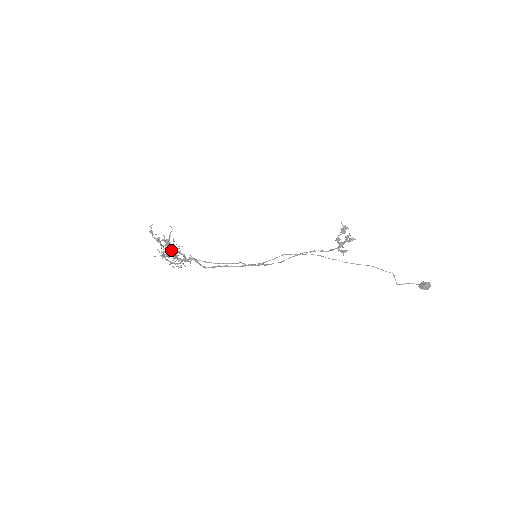
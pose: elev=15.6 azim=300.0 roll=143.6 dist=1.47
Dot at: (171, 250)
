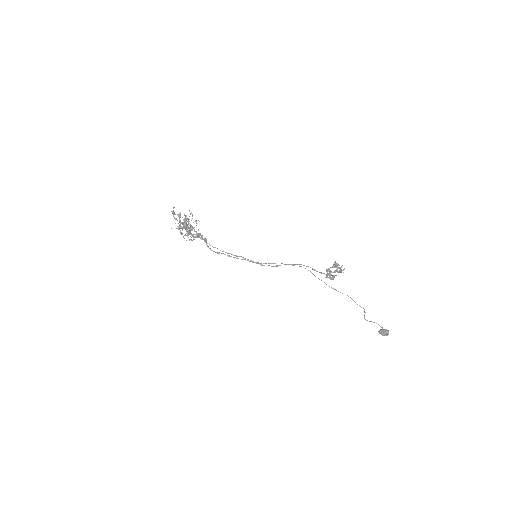
Dot at: occluded
